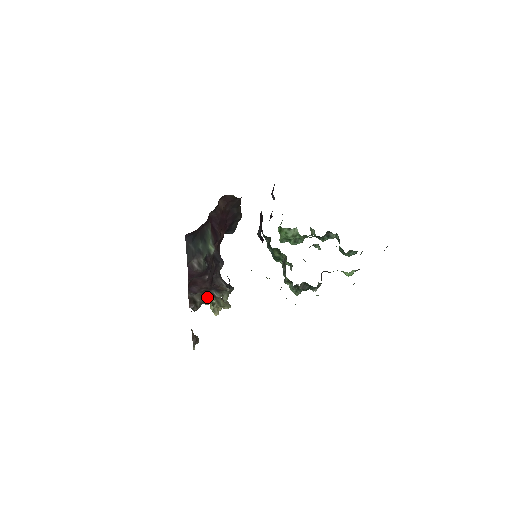
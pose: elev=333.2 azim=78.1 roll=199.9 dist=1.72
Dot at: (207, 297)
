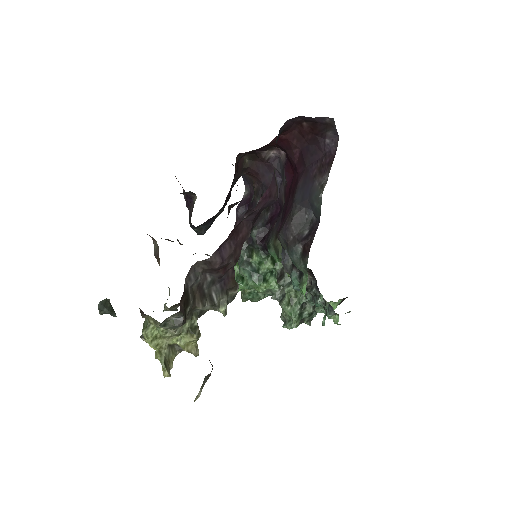
Dot at: (201, 301)
